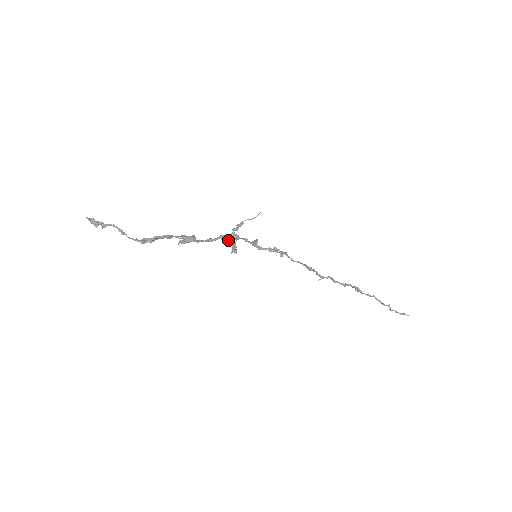
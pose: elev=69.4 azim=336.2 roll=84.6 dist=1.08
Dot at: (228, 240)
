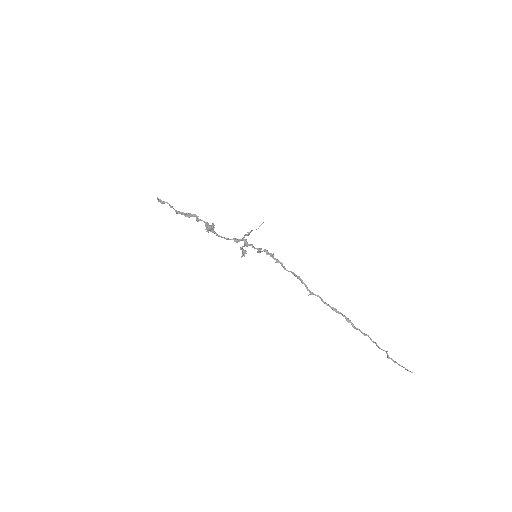
Dot at: (242, 248)
